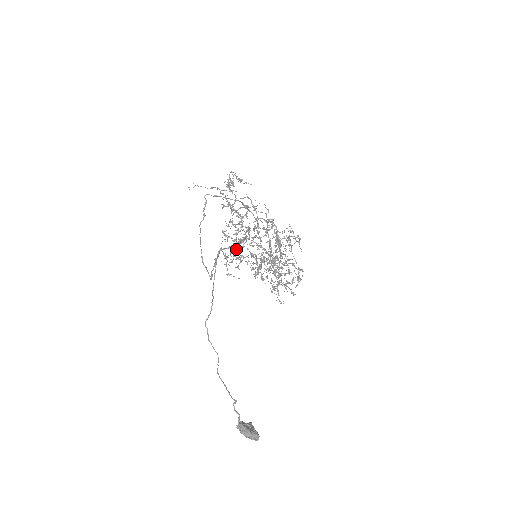
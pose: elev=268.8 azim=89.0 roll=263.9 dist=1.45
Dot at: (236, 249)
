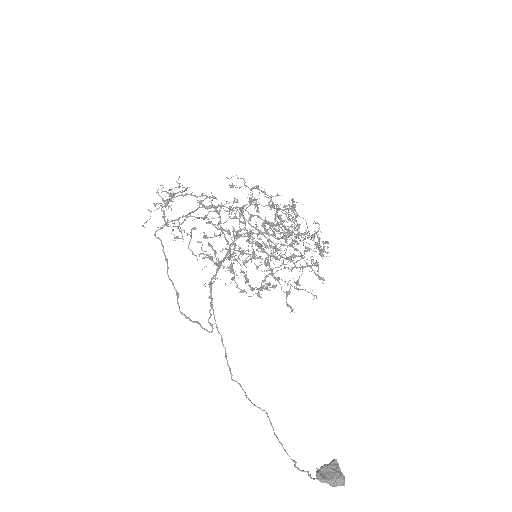
Dot at: occluded
